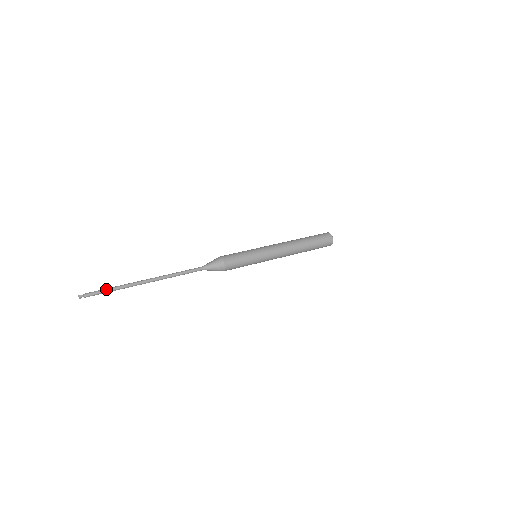
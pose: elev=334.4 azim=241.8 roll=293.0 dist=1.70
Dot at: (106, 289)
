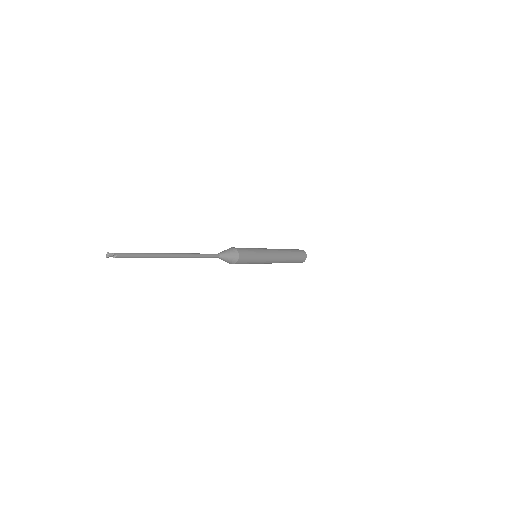
Dot at: (136, 253)
